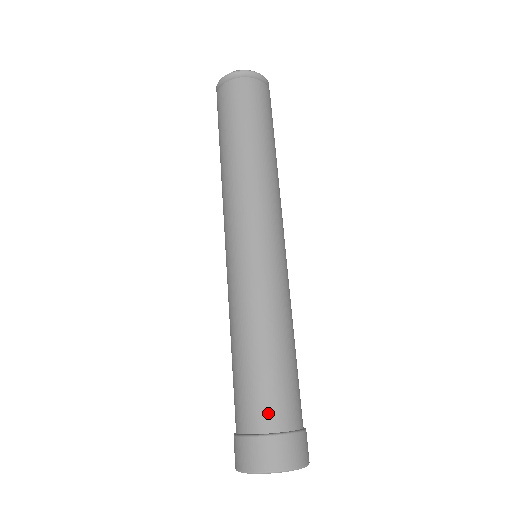
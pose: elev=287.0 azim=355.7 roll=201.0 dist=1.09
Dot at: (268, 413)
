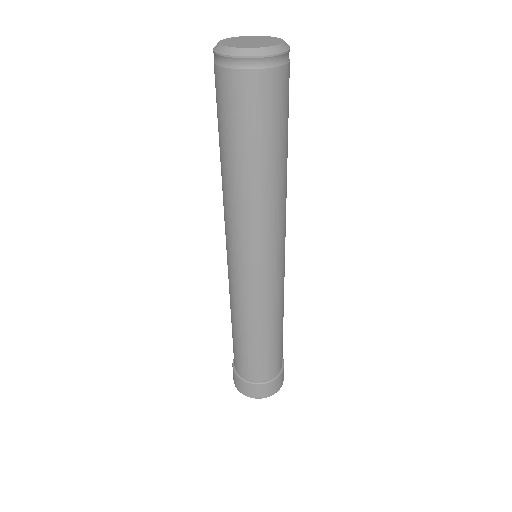
Dot at: (240, 367)
